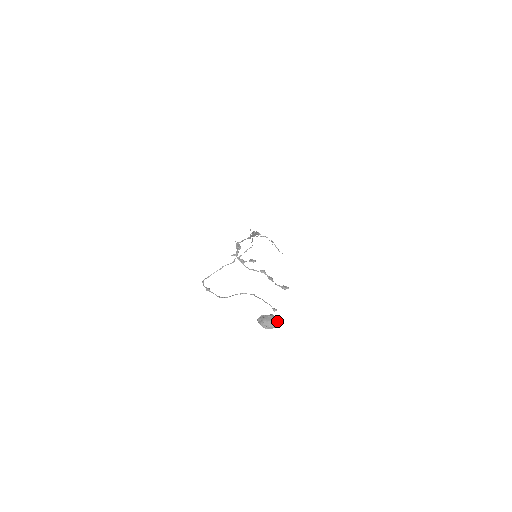
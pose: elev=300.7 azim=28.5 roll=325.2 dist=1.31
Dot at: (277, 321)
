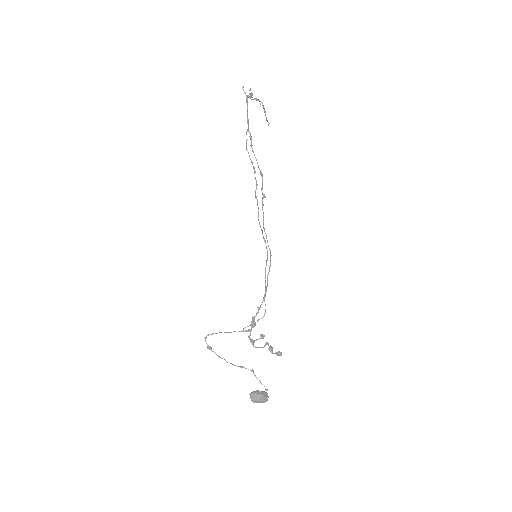
Dot at: (266, 400)
